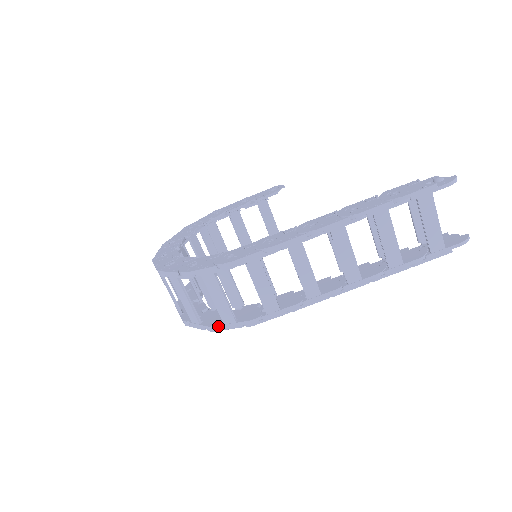
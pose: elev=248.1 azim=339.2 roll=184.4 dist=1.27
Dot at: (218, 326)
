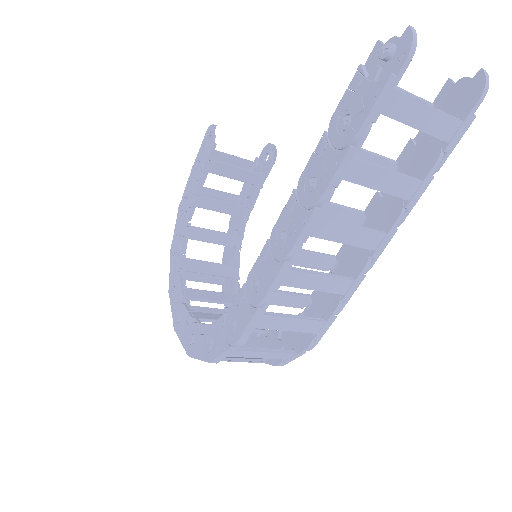
Dot at: (283, 362)
